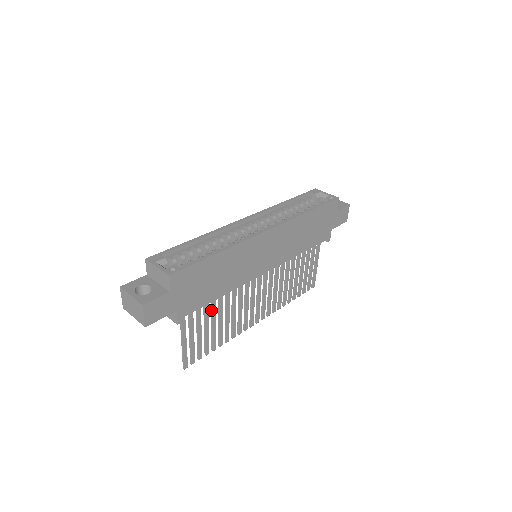
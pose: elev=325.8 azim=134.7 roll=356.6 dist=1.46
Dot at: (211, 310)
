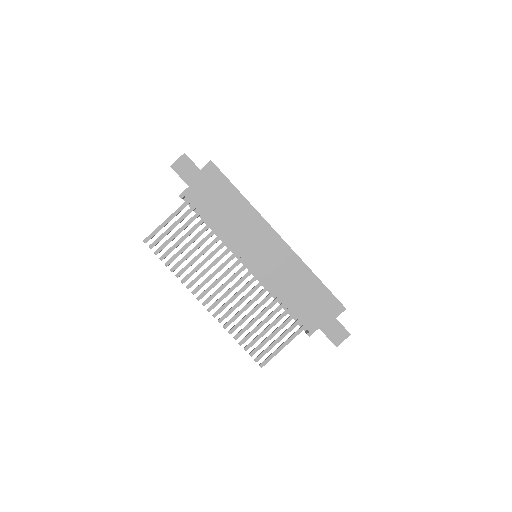
Dot at: (198, 233)
